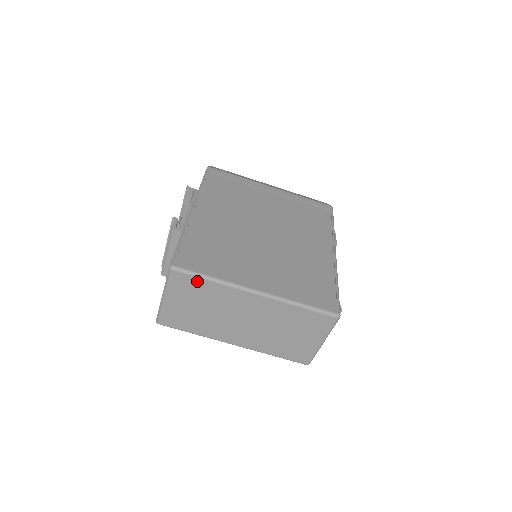
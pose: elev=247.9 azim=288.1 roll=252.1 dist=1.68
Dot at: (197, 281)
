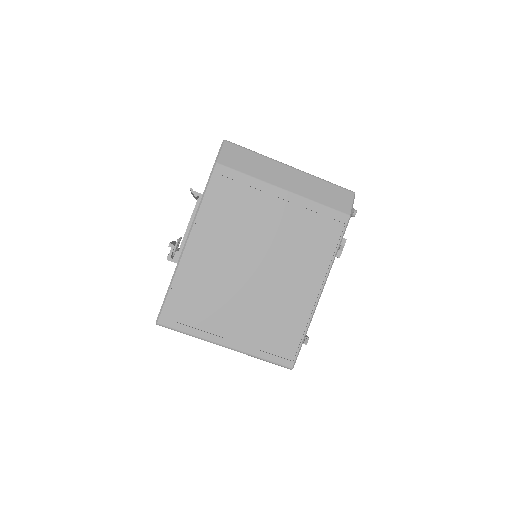
Dot at: occluded
